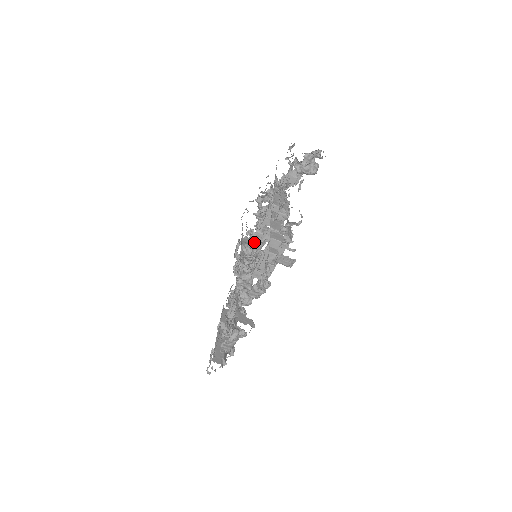
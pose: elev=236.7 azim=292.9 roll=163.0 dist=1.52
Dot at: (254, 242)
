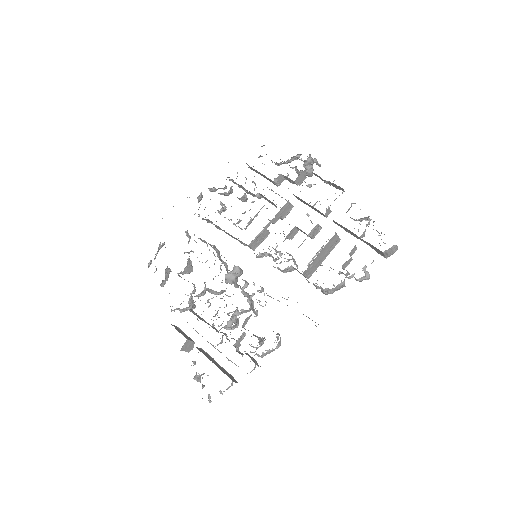
Dot at: (256, 240)
